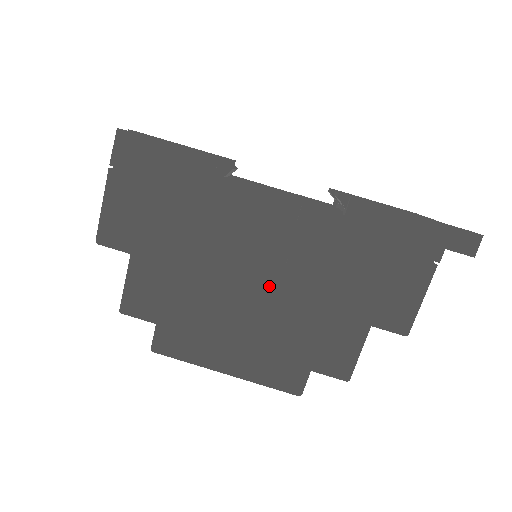
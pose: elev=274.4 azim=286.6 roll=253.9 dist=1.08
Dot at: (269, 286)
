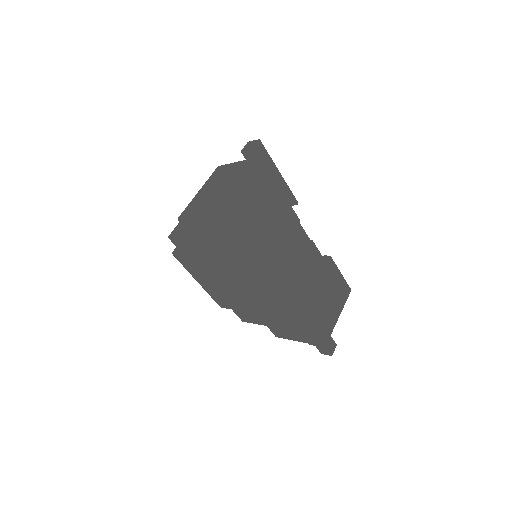
Dot at: (241, 292)
